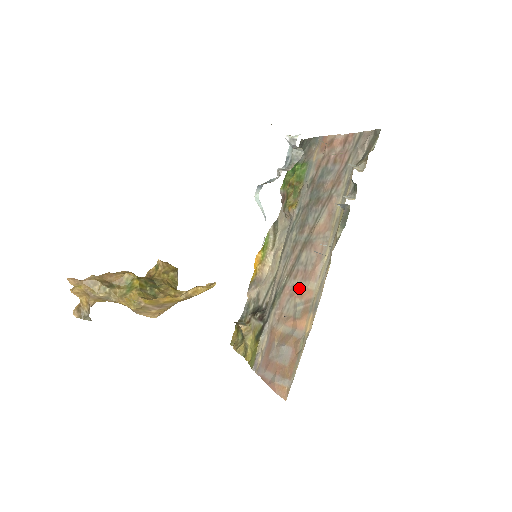
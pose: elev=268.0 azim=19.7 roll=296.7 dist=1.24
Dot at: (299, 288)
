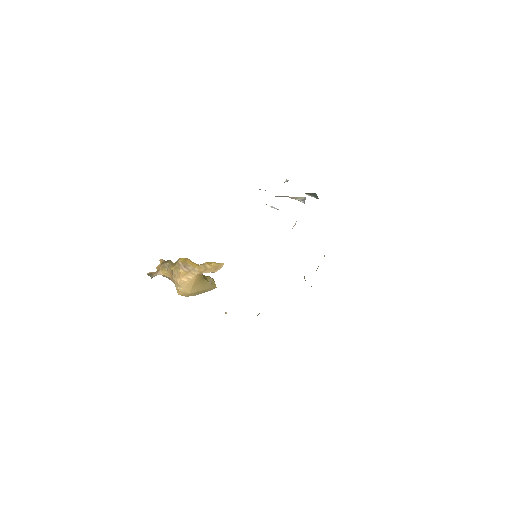
Dot at: occluded
